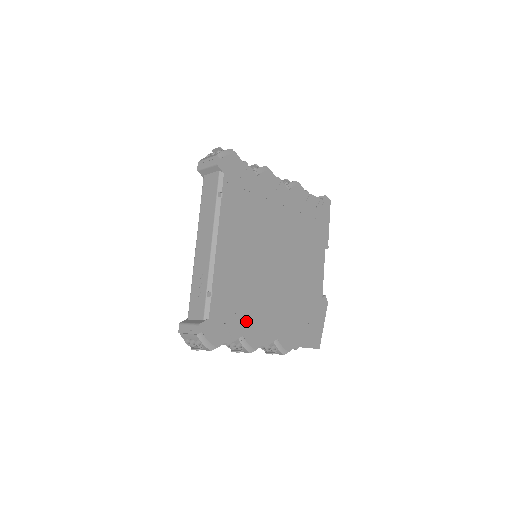
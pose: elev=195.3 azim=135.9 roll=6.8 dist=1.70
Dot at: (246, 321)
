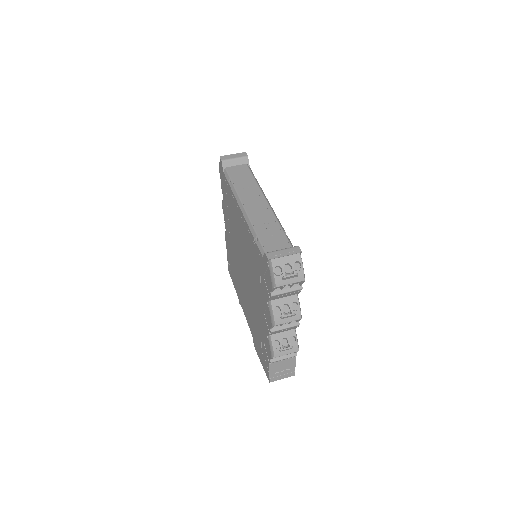
Dot at: occluded
